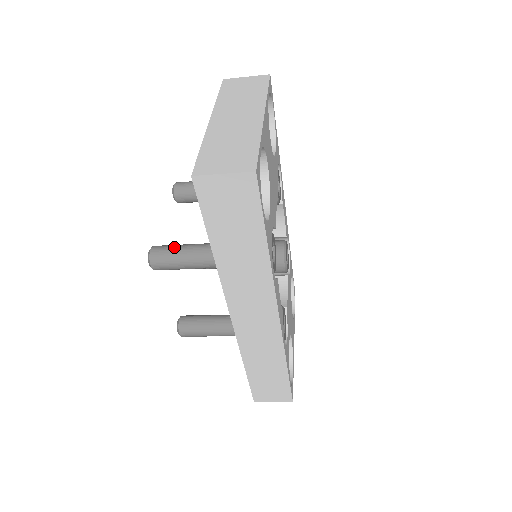
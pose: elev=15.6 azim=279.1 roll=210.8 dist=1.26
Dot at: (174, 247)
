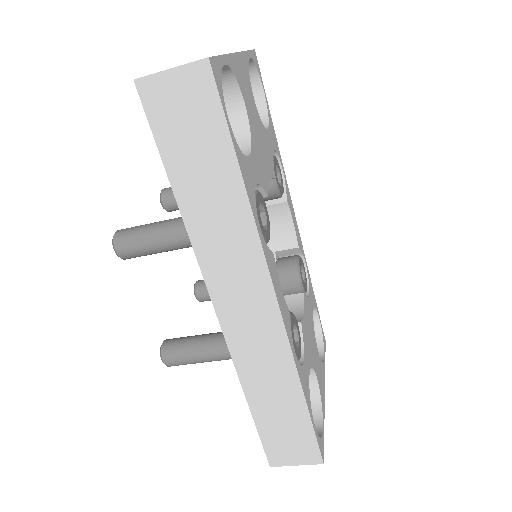
Dot at: (143, 225)
